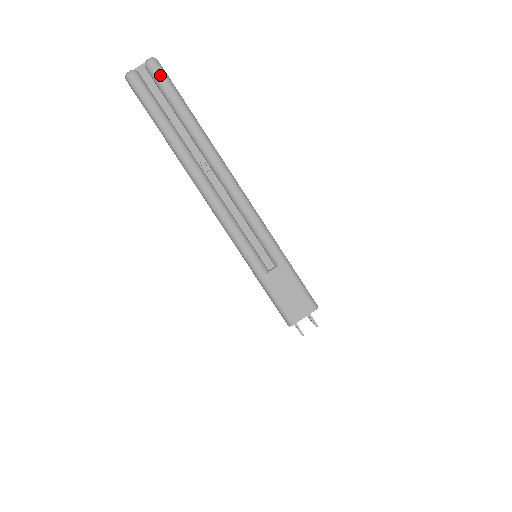
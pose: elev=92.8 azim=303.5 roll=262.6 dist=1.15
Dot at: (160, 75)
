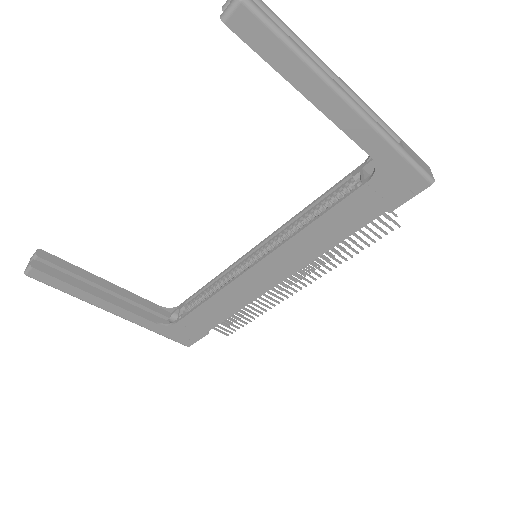
Dot at: out of frame
